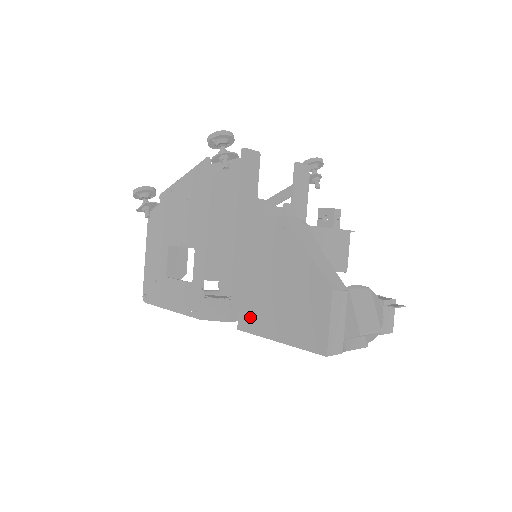
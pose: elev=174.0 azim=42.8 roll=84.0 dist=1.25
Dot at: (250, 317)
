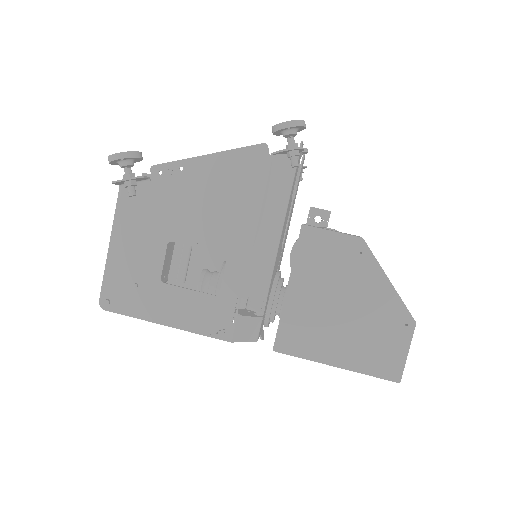
Dot at: (296, 339)
